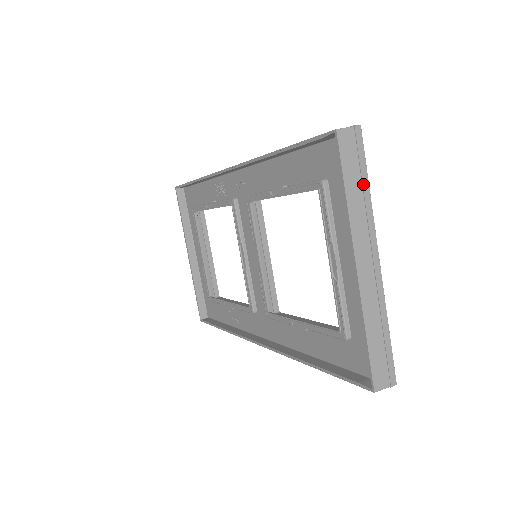
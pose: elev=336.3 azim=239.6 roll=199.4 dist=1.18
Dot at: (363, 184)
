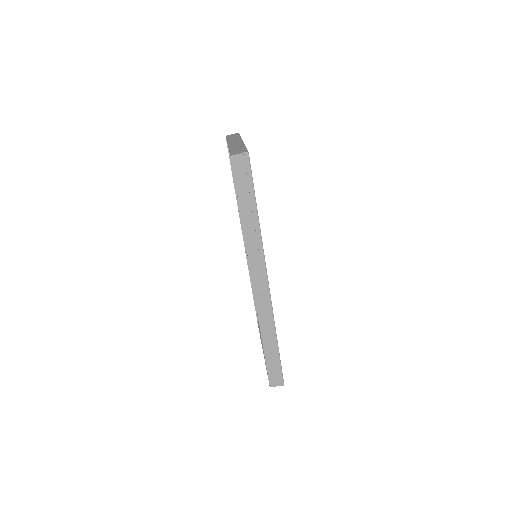
Dot at: occluded
